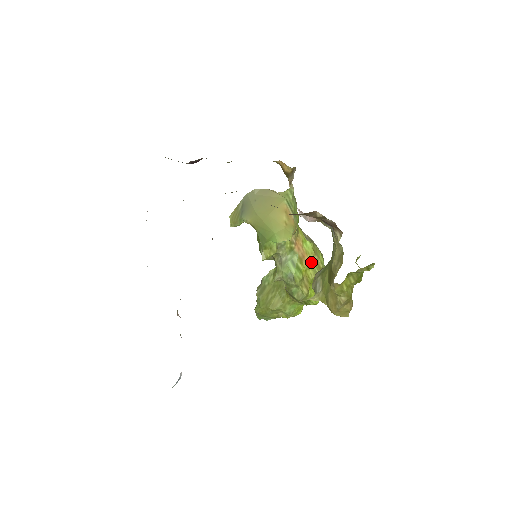
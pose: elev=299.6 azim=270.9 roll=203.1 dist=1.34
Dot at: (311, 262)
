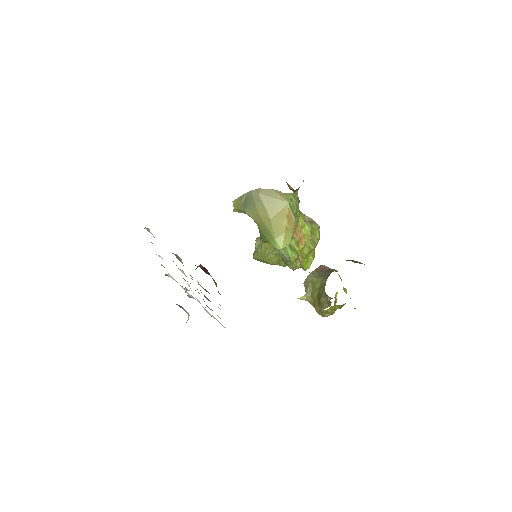
Dot at: (307, 242)
